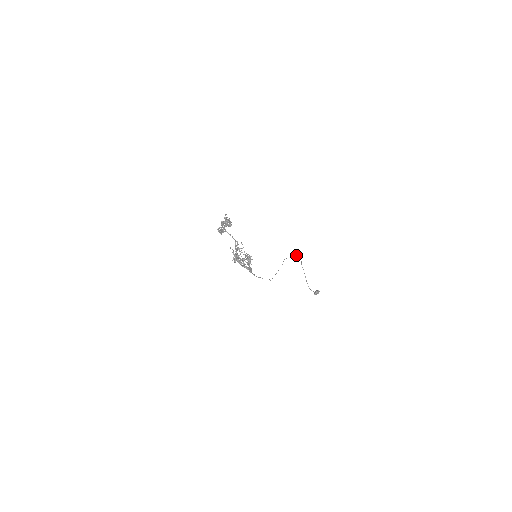
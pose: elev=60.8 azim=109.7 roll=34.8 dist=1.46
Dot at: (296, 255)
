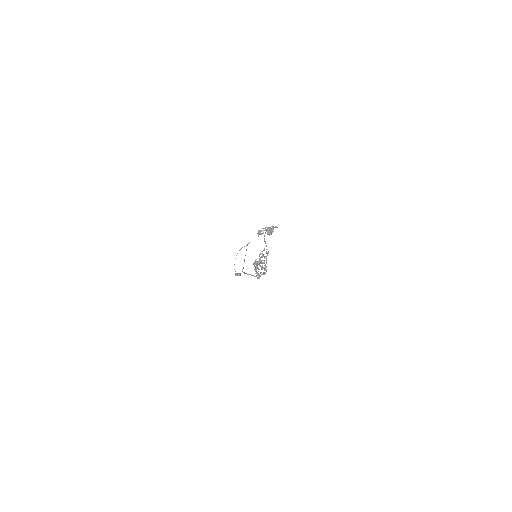
Dot at: occluded
